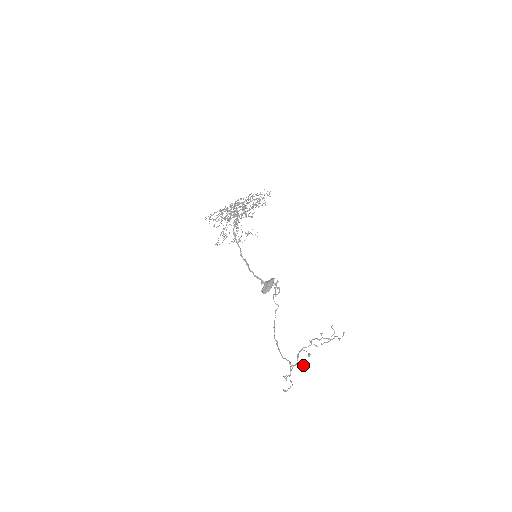
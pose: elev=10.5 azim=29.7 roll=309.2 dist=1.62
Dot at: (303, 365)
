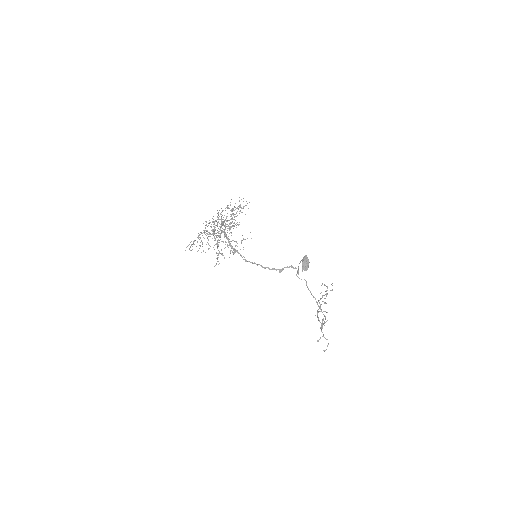
Dot at: occluded
